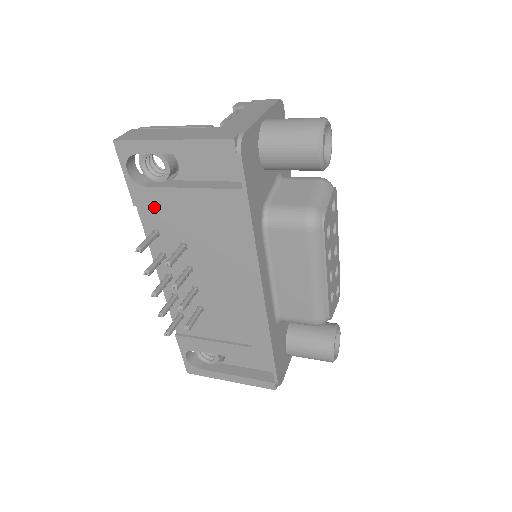
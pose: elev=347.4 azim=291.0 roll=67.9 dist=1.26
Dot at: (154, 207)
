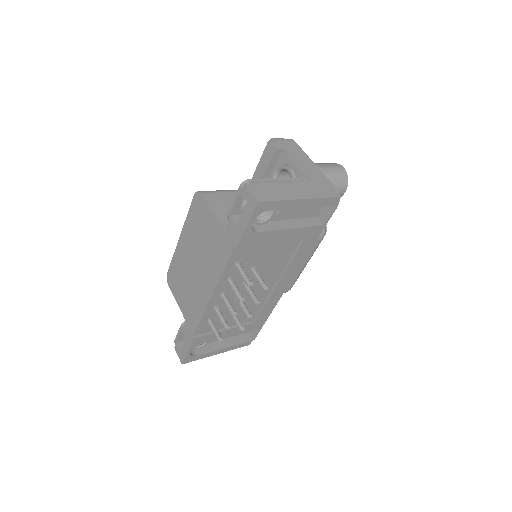
Dot at: (250, 245)
